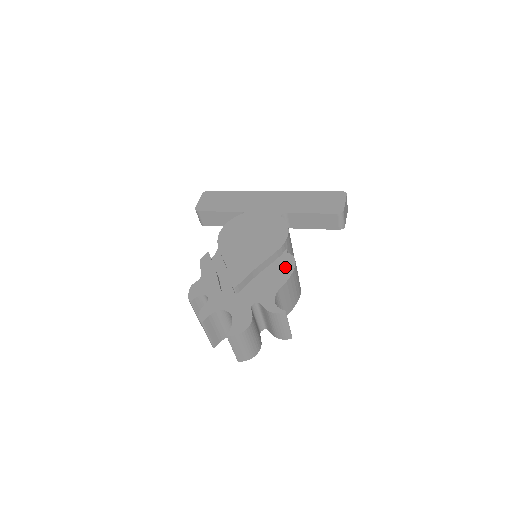
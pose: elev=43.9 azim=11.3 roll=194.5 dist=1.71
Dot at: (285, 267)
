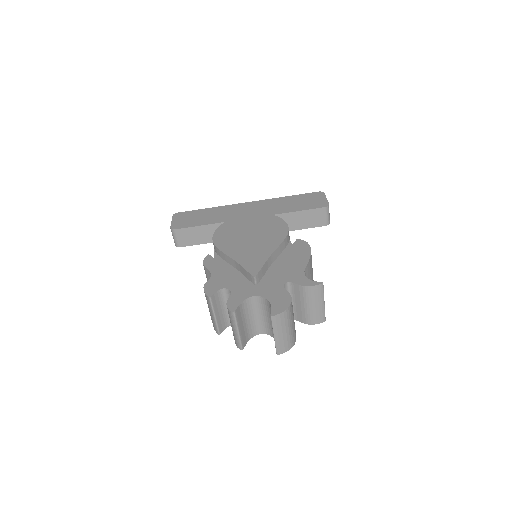
Dot at: (301, 249)
